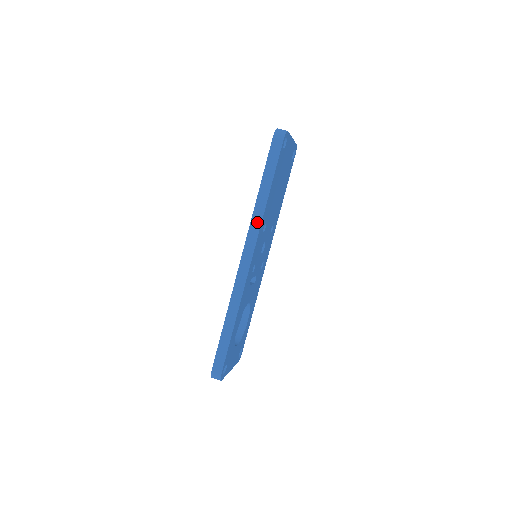
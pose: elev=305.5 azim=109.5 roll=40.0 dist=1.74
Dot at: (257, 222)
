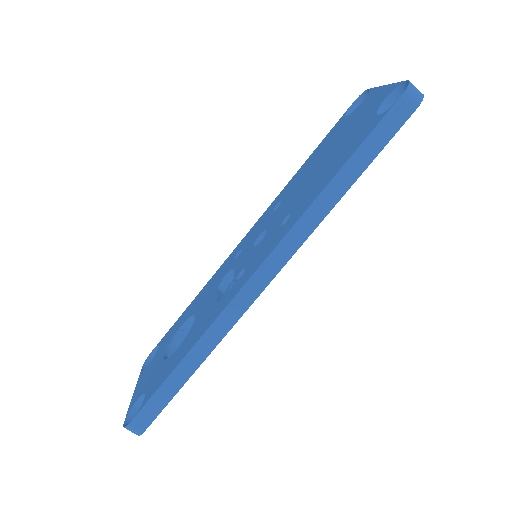
Dot at: (306, 229)
